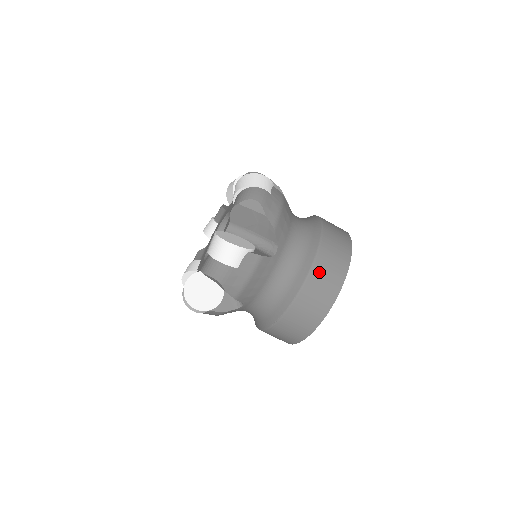
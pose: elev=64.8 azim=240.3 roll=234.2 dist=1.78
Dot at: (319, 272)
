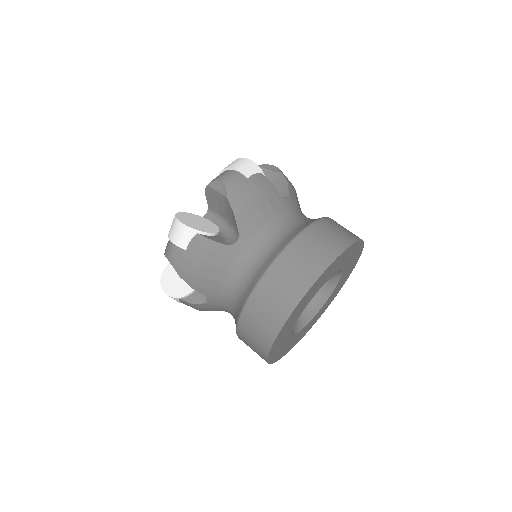
Dot at: (279, 272)
